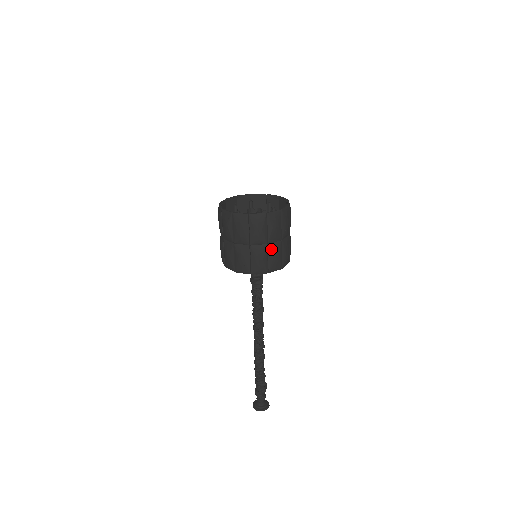
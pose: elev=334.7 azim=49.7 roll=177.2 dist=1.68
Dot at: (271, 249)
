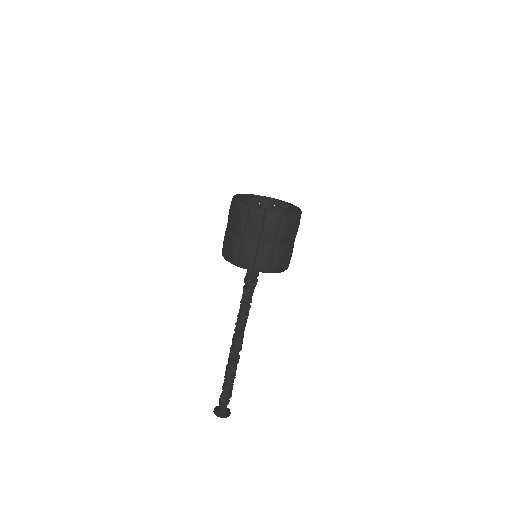
Dot at: (290, 248)
